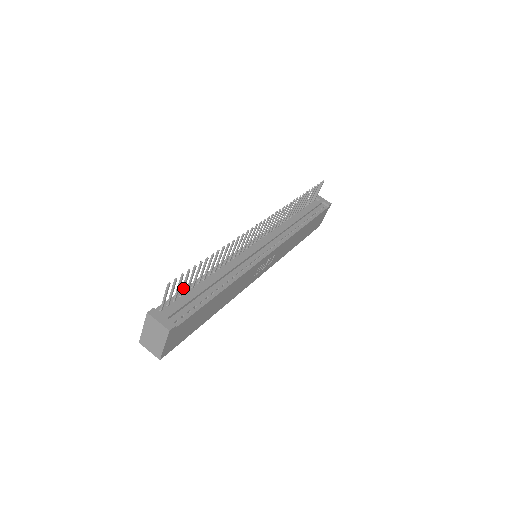
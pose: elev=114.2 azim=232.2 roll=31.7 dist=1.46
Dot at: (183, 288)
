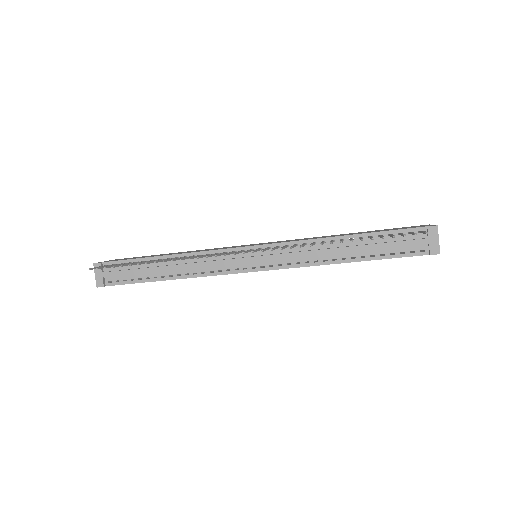
Dot at: occluded
